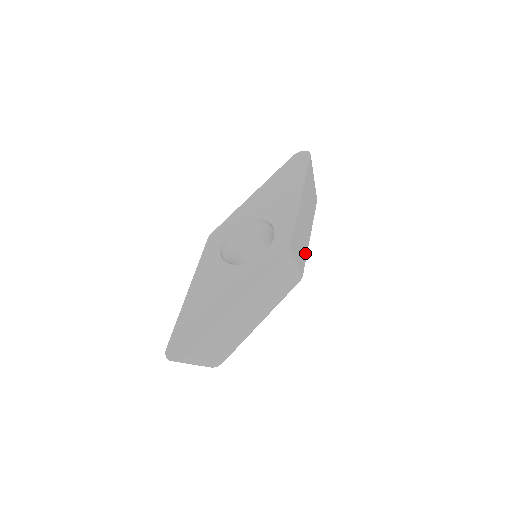
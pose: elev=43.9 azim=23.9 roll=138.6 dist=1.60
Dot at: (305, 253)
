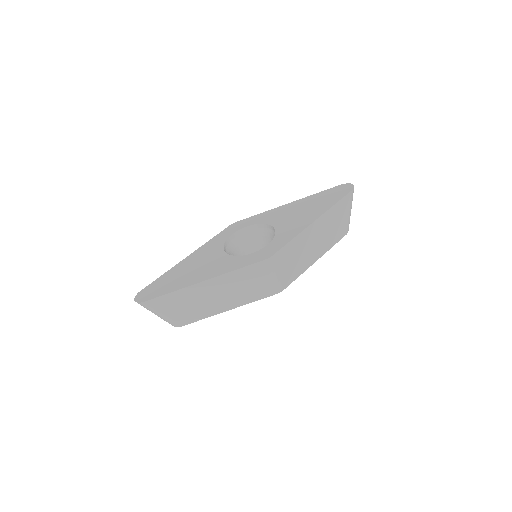
Dot at: (298, 273)
